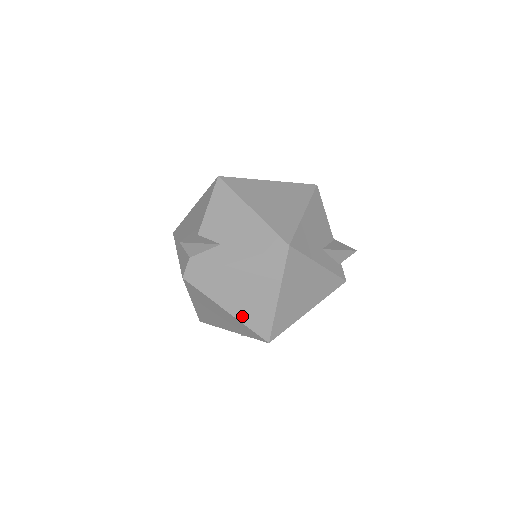
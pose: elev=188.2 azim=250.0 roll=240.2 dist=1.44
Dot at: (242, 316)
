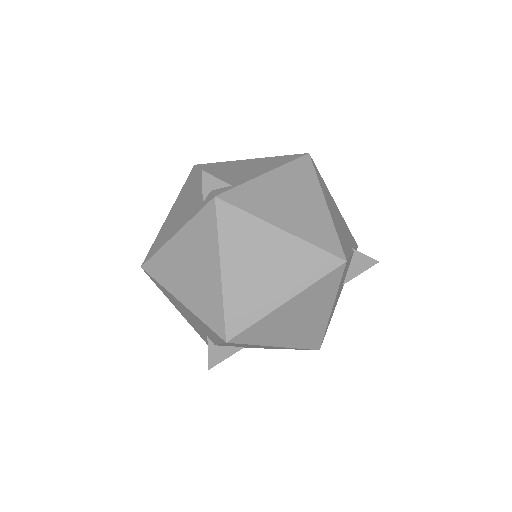
Dot at: occluded
